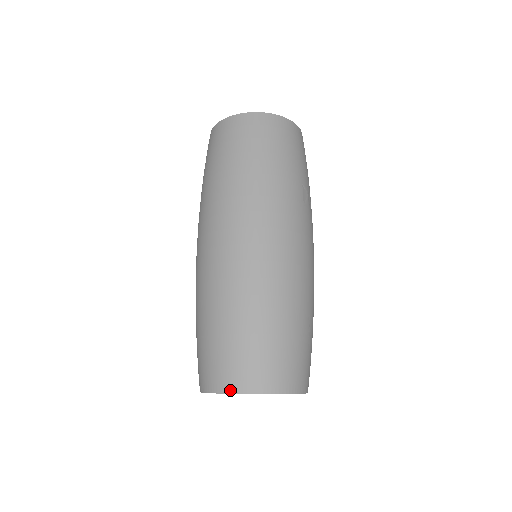
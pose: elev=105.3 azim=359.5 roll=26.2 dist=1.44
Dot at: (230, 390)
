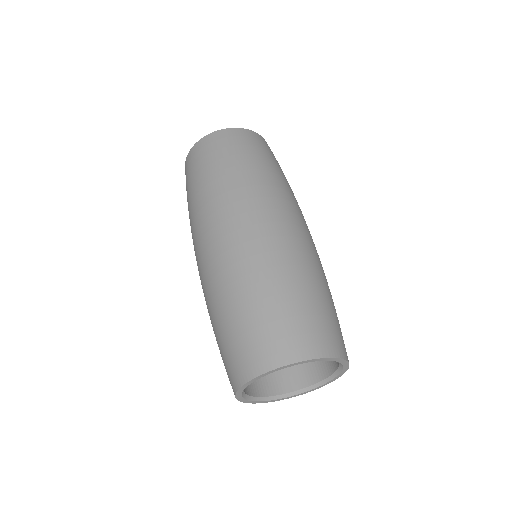
Dot at: (279, 363)
